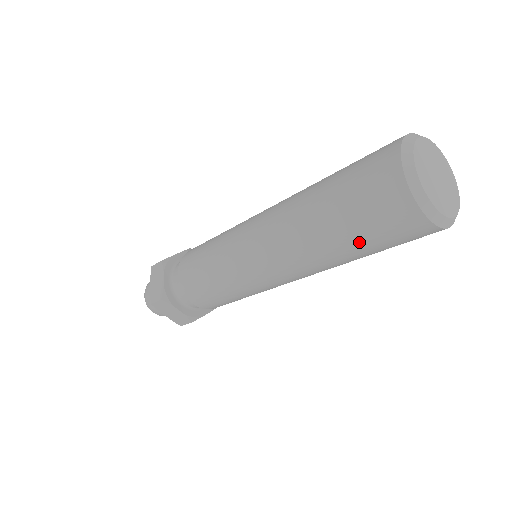
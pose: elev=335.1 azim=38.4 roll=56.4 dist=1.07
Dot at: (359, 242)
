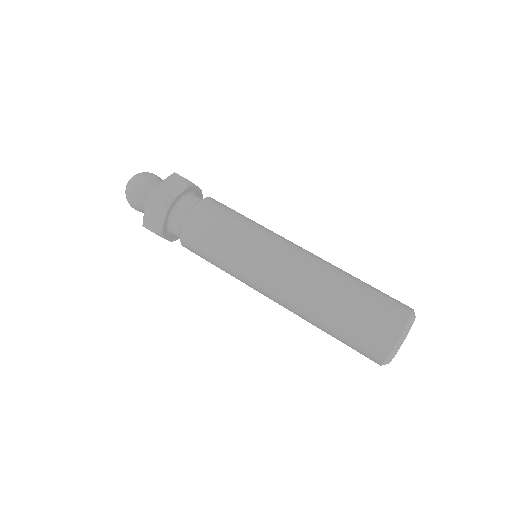
Dot at: (337, 339)
